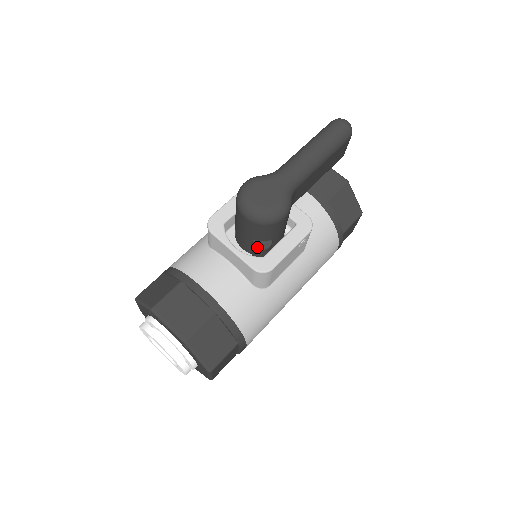
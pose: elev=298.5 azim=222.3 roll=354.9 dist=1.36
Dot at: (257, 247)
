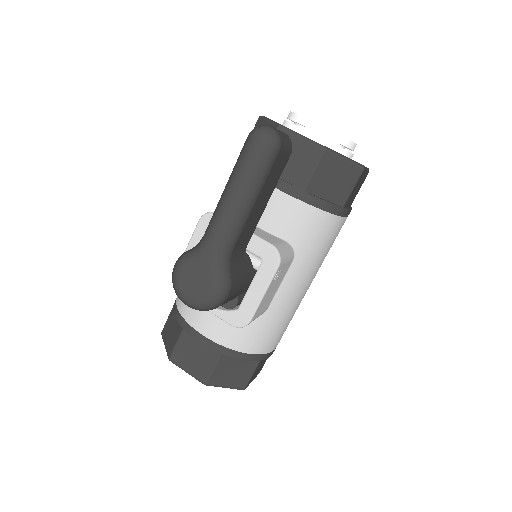
Dot at: occluded
